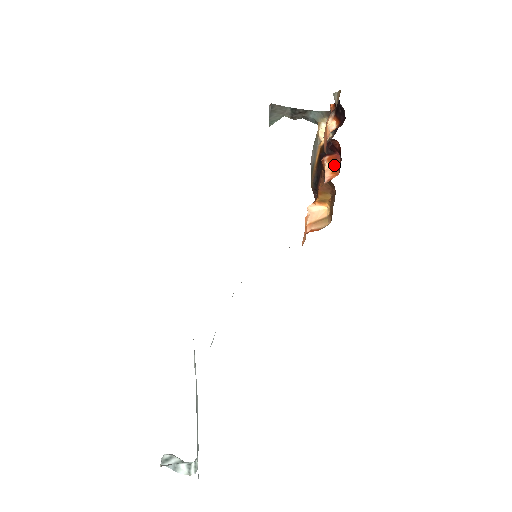
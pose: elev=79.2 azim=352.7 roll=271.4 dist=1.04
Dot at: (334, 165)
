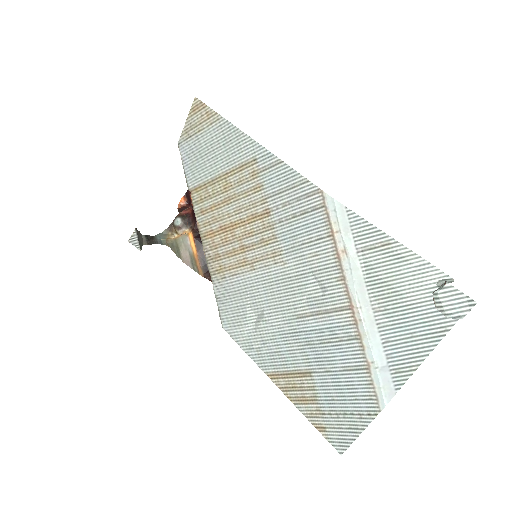
Dot at: occluded
